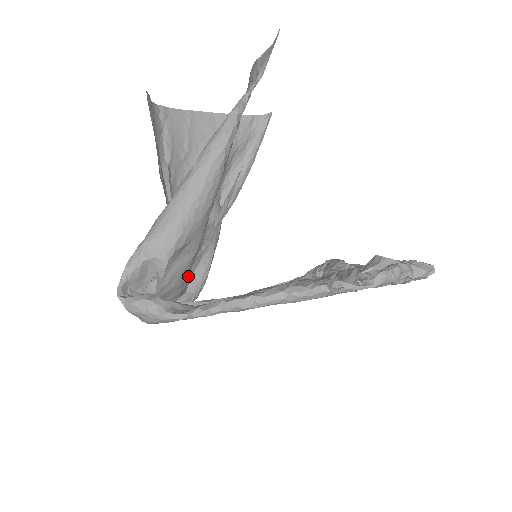
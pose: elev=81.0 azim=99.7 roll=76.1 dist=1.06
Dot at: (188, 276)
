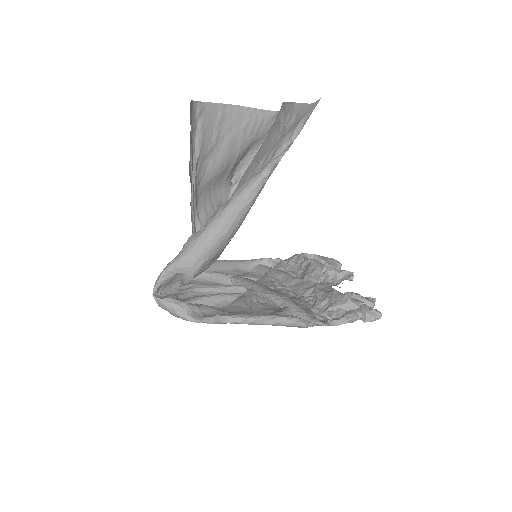
Dot at: occluded
